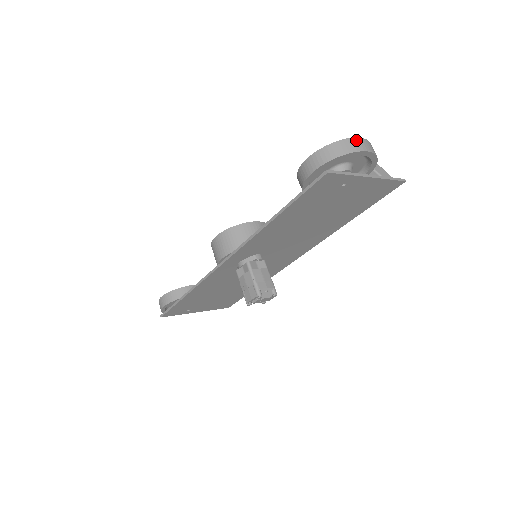
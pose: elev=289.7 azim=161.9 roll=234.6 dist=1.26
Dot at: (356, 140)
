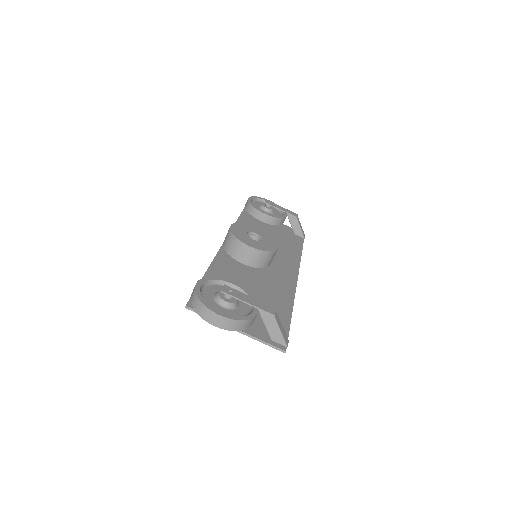
Dot at: (211, 313)
